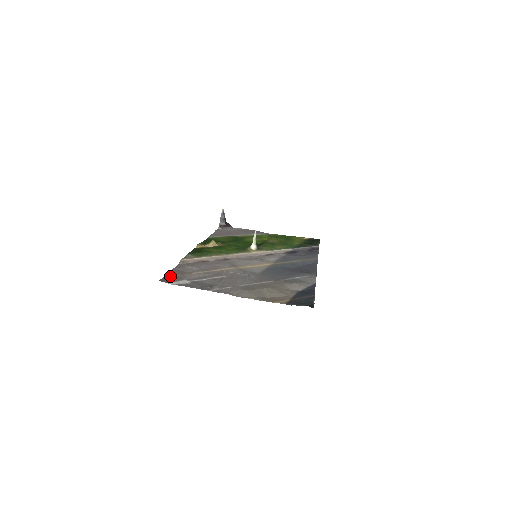
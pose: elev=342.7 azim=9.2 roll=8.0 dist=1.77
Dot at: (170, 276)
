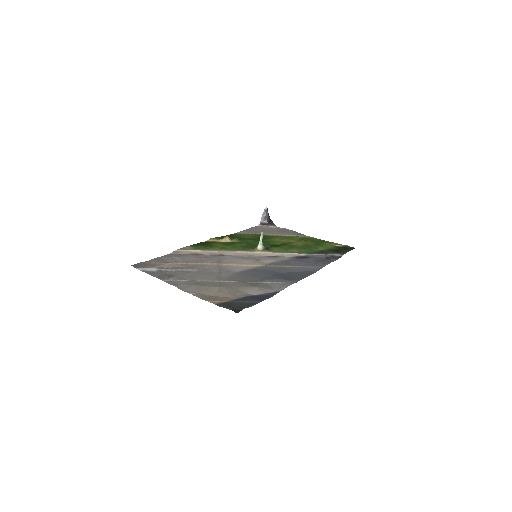
Dot at: (146, 263)
